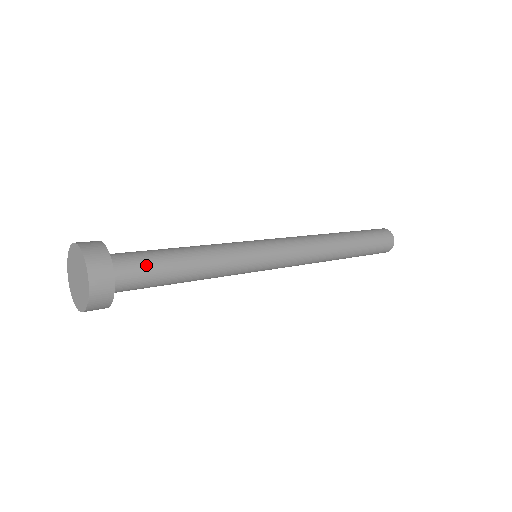
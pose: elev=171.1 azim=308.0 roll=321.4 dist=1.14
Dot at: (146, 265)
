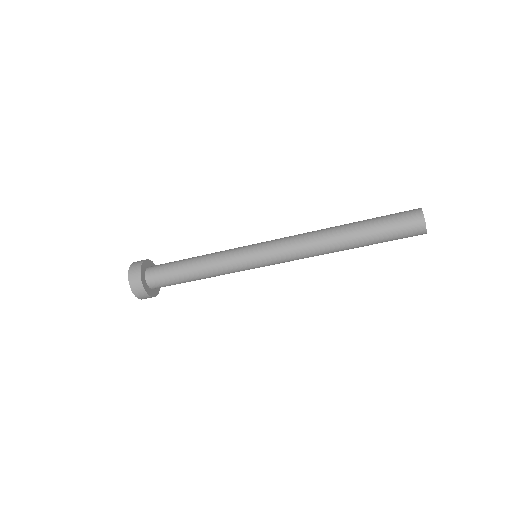
Dot at: occluded
